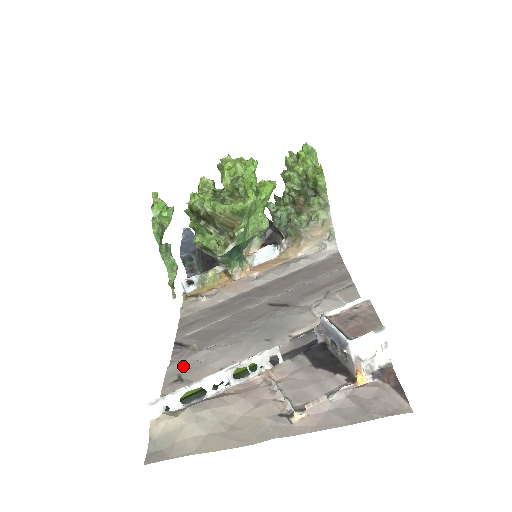
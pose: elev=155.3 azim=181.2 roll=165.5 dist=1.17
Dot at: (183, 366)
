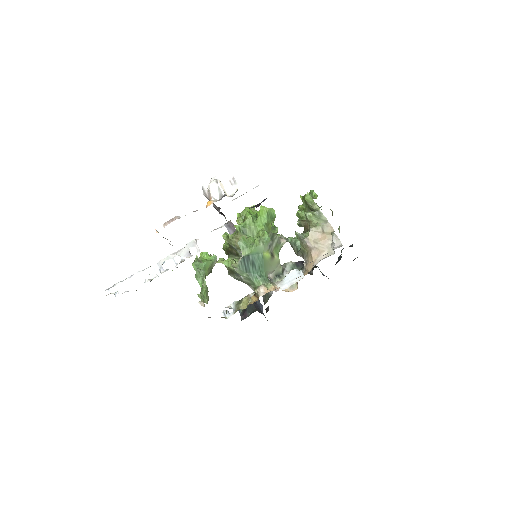
Dot at: occluded
